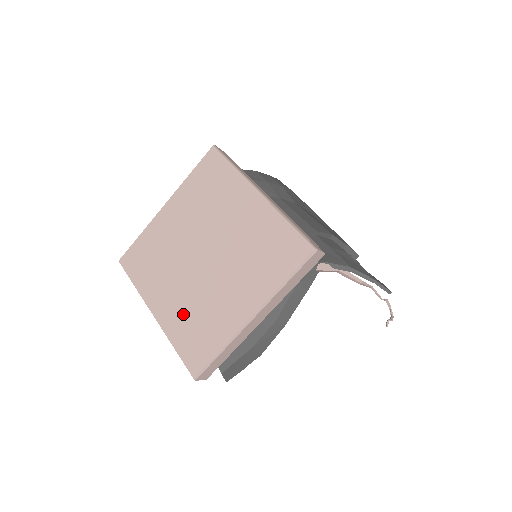
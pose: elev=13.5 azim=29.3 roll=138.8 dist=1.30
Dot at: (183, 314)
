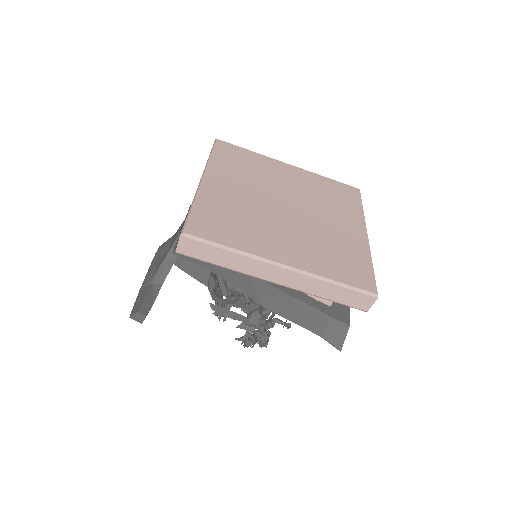
Dot at: (315, 252)
